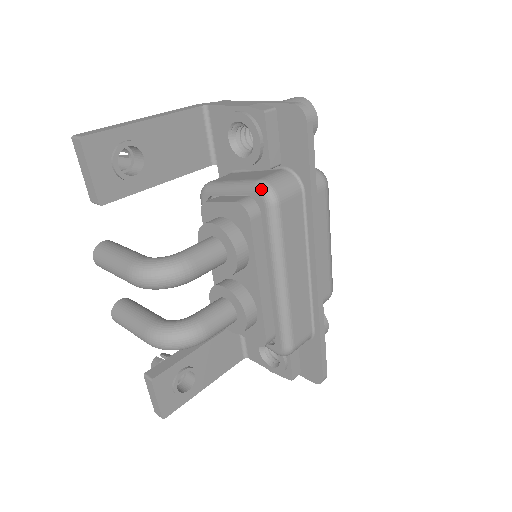
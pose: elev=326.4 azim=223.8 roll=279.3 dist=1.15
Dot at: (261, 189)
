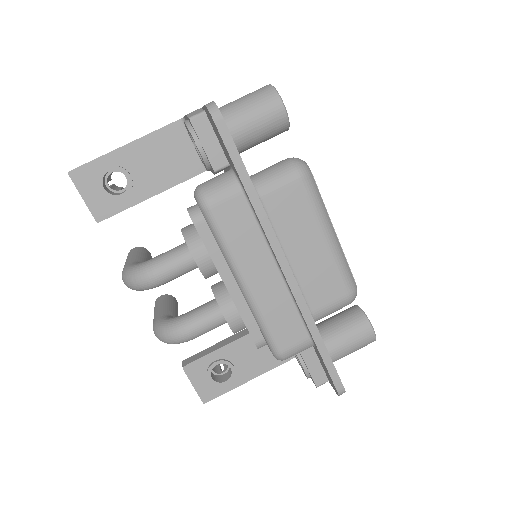
Dot at: (195, 195)
